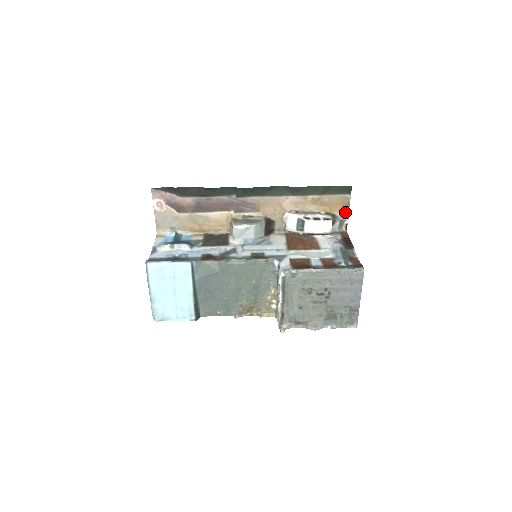
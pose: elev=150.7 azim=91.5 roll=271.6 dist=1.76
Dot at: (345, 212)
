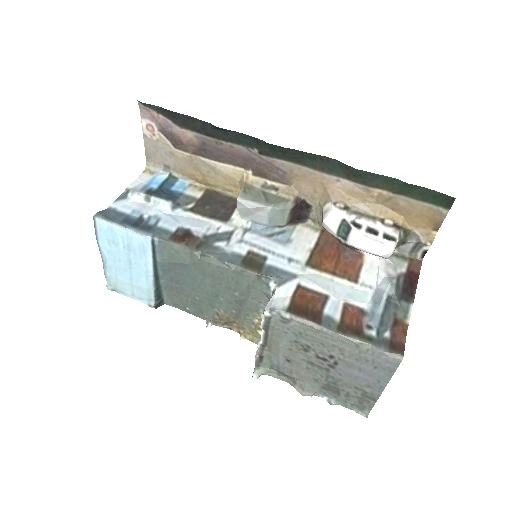
Dot at: (429, 233)
